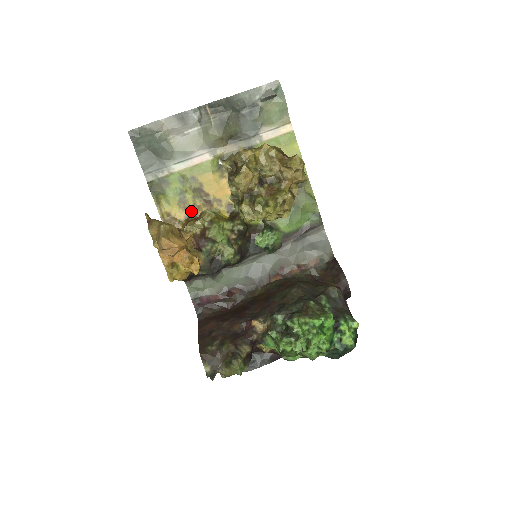
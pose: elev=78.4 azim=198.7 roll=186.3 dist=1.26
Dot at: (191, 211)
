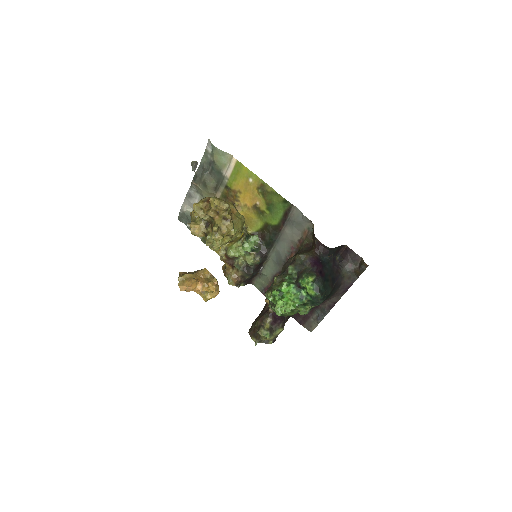
Dot at: occluded
